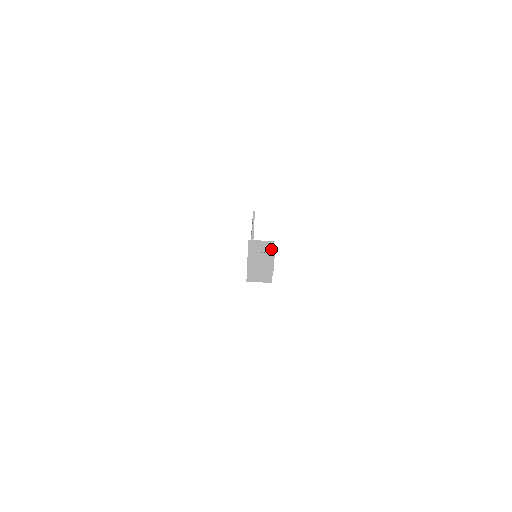
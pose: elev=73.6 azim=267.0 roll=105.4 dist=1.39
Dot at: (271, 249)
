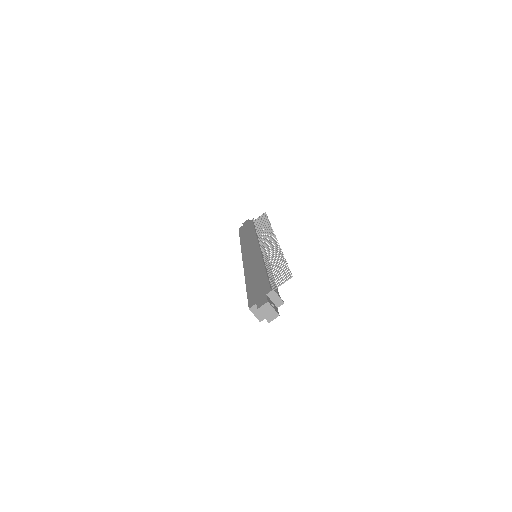
Dot at: (279, 305)
